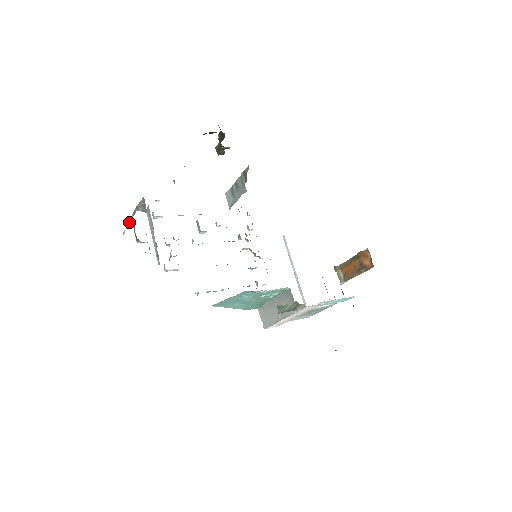
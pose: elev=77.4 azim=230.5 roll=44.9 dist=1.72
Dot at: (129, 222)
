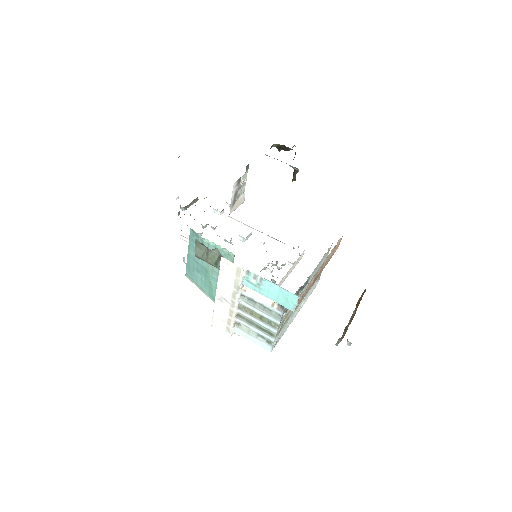
Dot at: occluded
